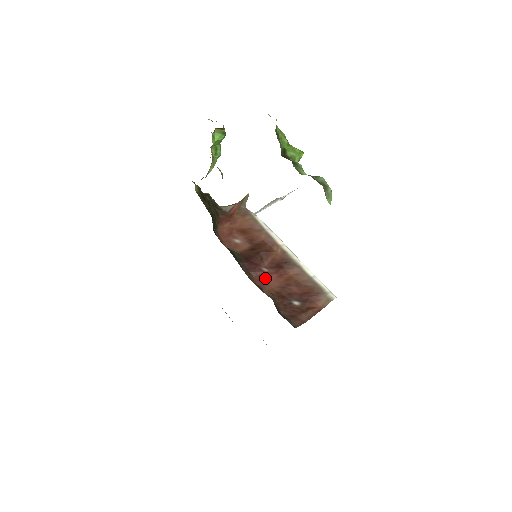
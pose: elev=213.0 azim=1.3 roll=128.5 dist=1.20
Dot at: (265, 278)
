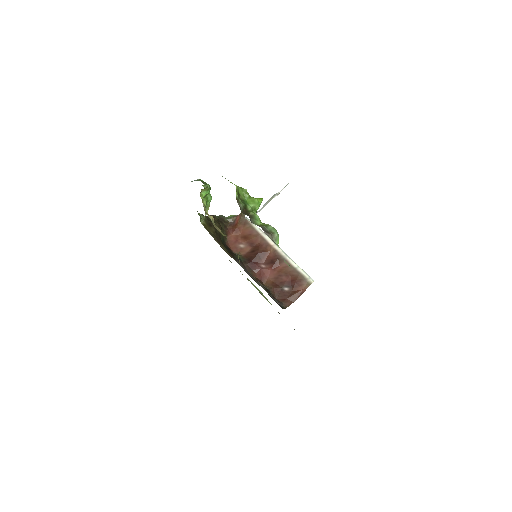
Dot at: (263, 273)
